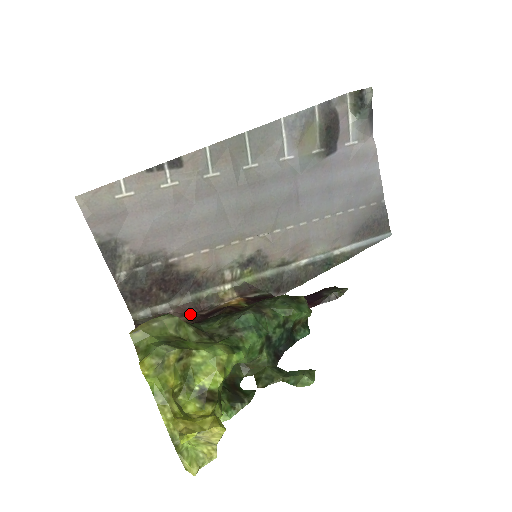
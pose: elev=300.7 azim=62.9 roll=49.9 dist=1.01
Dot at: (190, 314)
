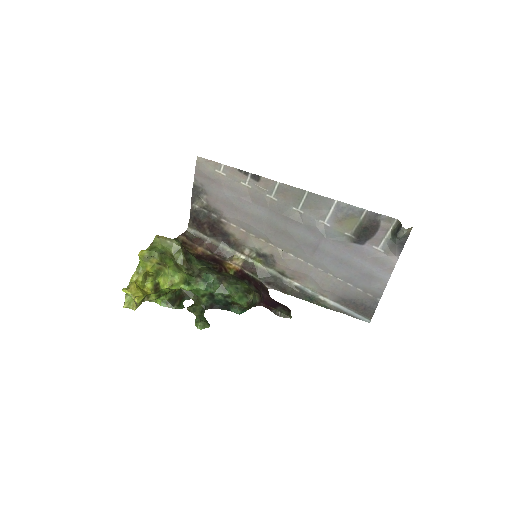
Dot at: (211, 252)
